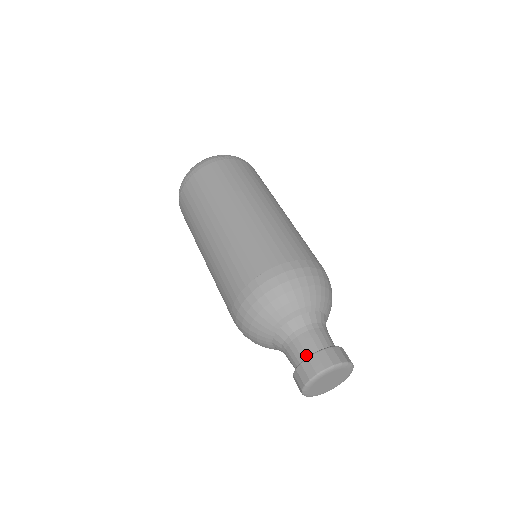
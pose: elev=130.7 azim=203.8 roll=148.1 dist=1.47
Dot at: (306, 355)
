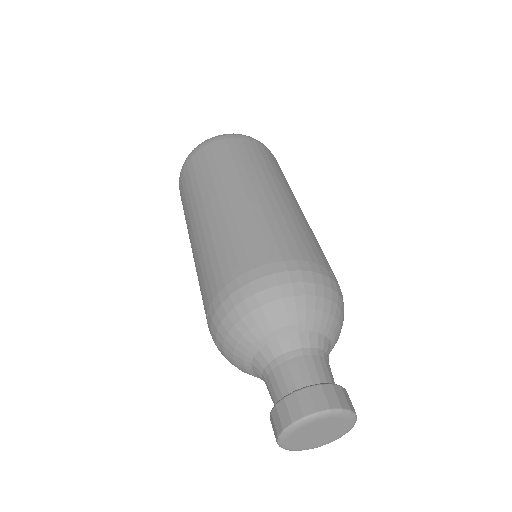
Dot at: (294, 388)
